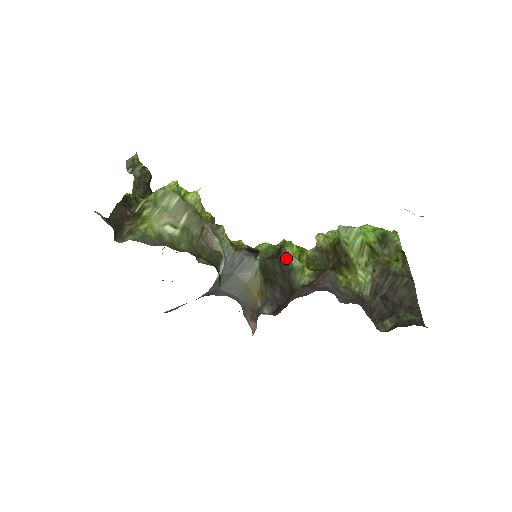
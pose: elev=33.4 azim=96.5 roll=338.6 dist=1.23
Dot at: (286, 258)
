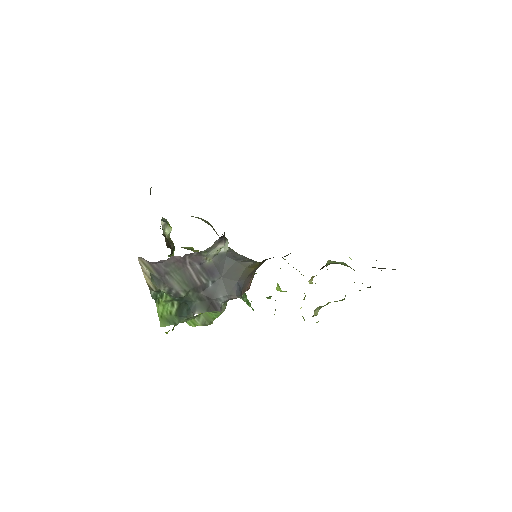
Dot at: occluded
